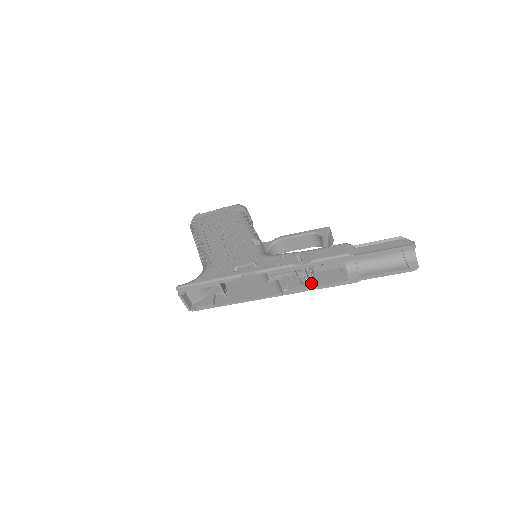
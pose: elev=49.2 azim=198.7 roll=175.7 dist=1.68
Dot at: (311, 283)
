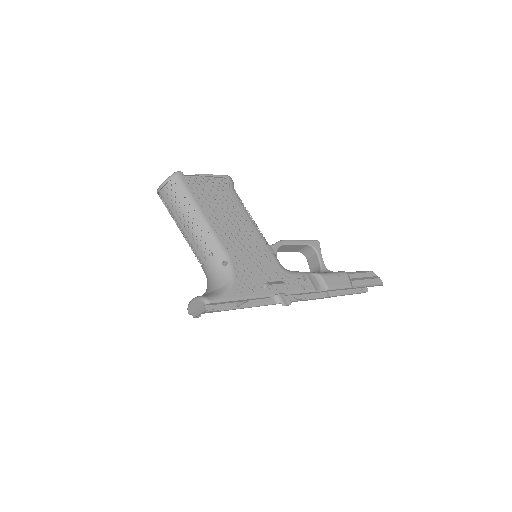
Dot at: (304, 297)
